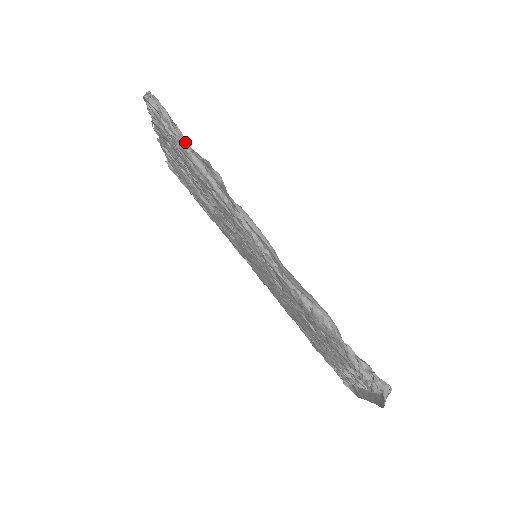
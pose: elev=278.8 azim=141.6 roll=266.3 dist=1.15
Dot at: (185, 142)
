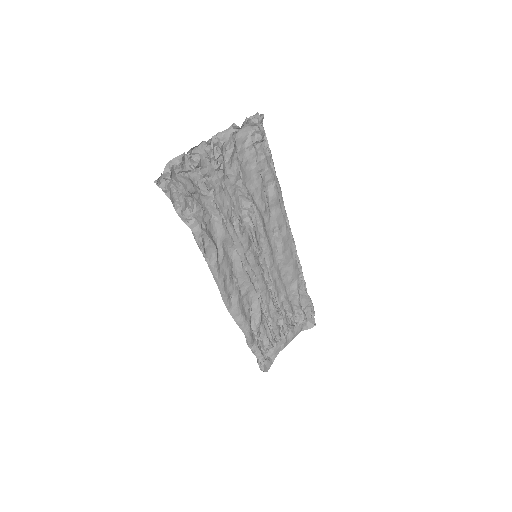
Dot at: (182, 217)
